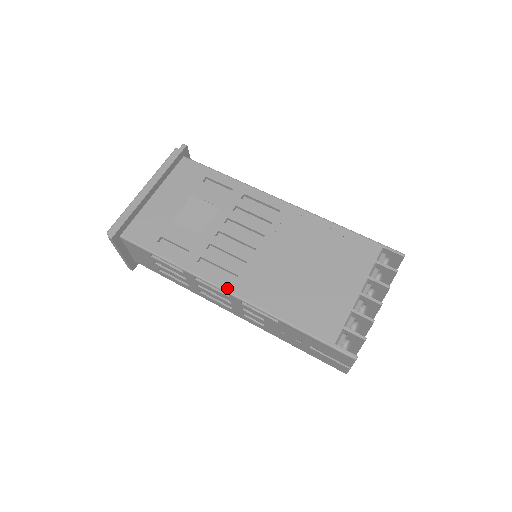
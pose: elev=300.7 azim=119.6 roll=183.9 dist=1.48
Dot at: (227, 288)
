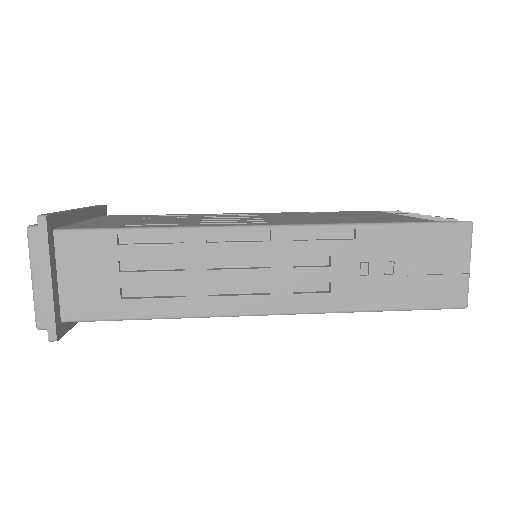
Dot at: (264, 224)
